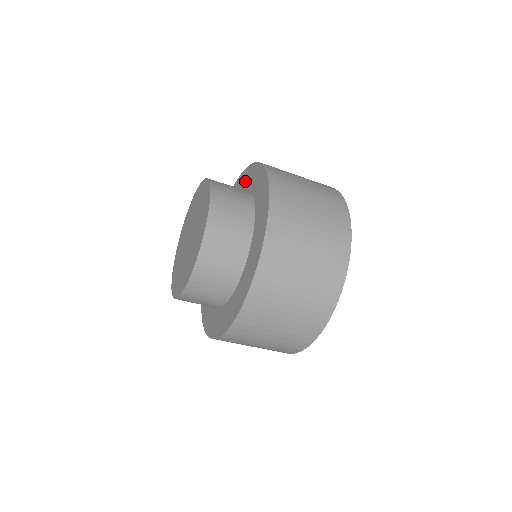
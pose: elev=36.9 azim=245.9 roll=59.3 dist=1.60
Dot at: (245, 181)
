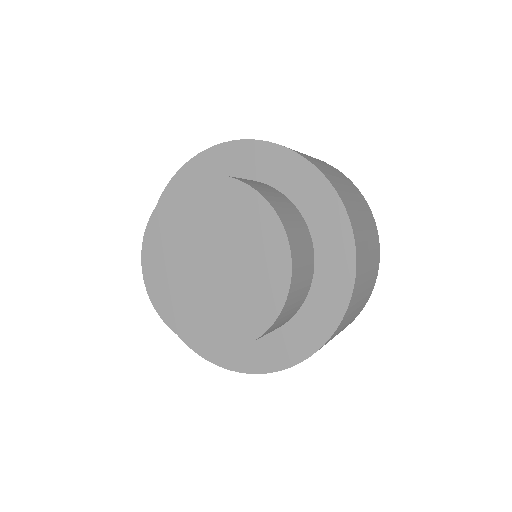
Dot at: (283, 173)
